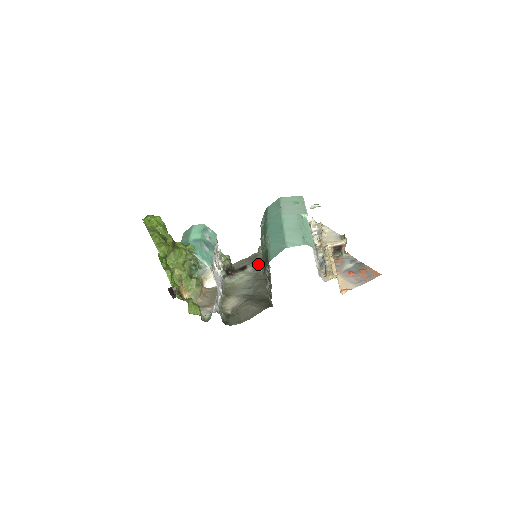
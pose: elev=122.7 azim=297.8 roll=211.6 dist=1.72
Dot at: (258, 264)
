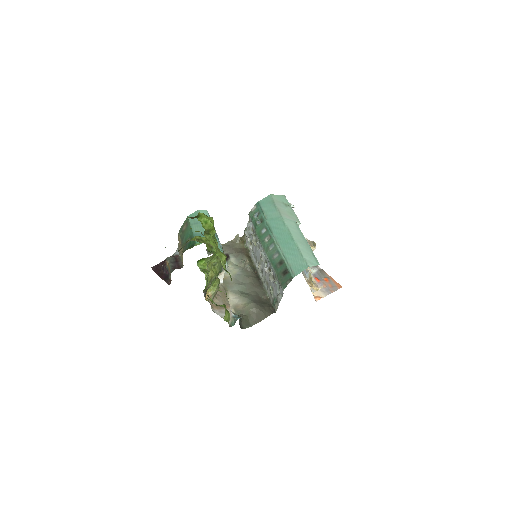
Dot at: (241, 256)
